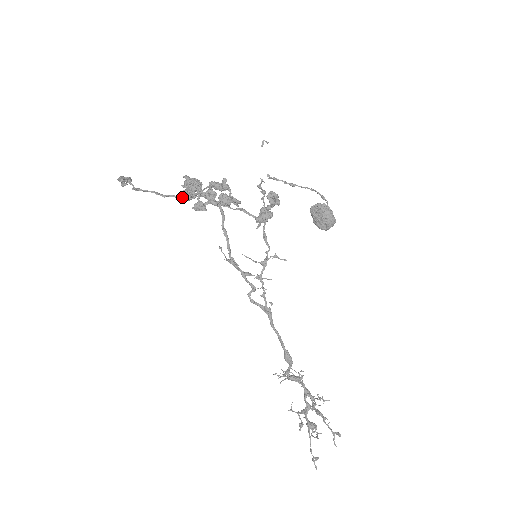
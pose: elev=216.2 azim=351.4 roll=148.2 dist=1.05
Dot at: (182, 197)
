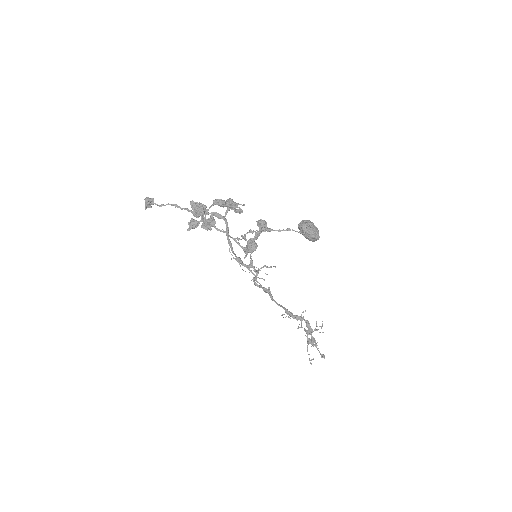
Dot at: (193, 215)
